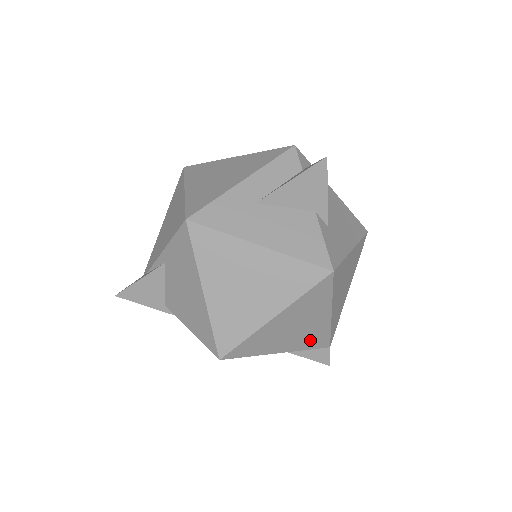
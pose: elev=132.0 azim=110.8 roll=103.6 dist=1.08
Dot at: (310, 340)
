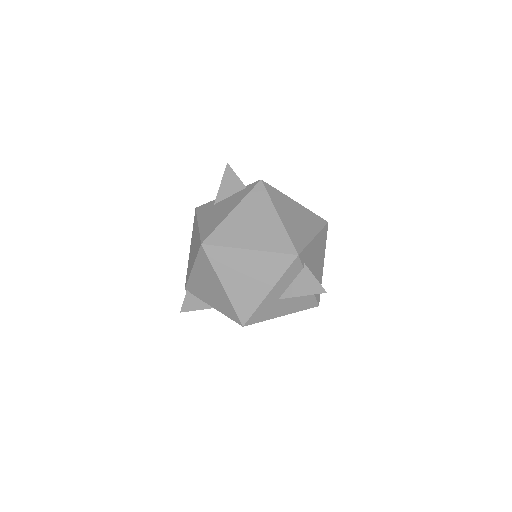
Dot at: occluded
